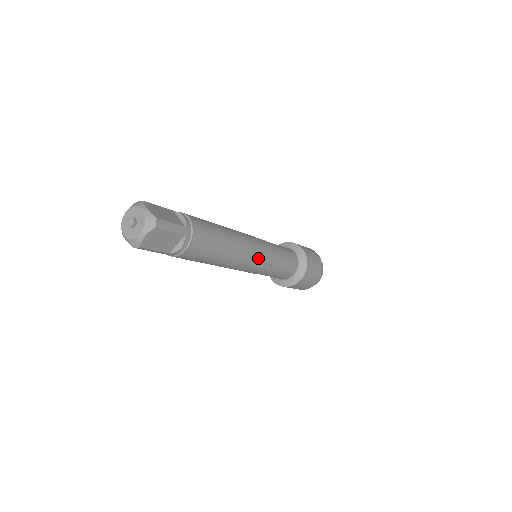
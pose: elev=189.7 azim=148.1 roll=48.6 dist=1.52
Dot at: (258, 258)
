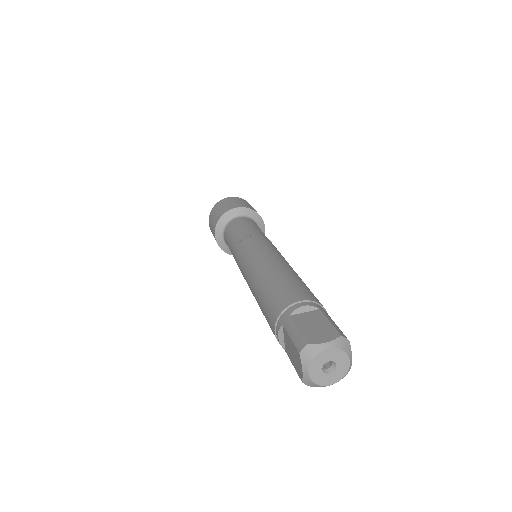
Dot at: occluded
